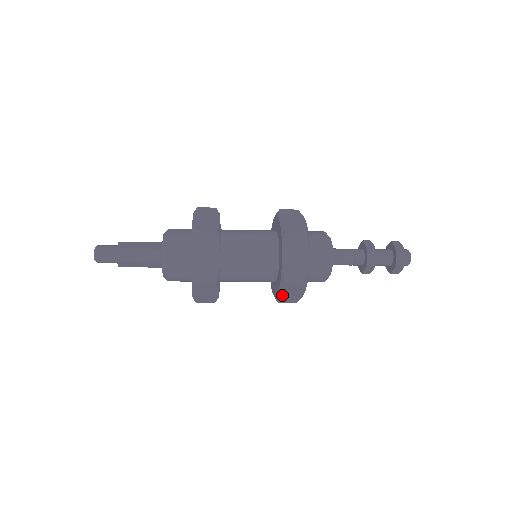
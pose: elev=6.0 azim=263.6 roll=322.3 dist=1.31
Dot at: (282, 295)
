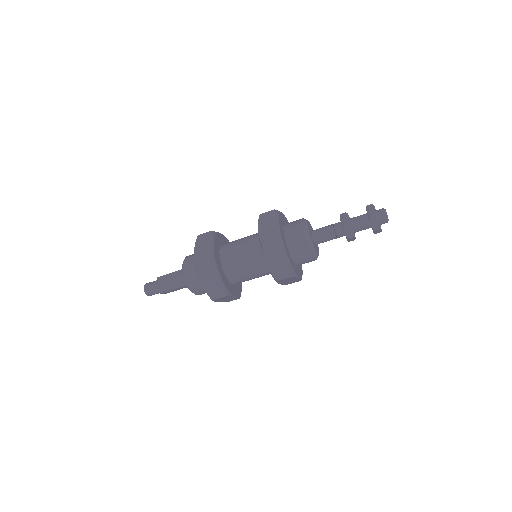
Dot at: (284, 283)
